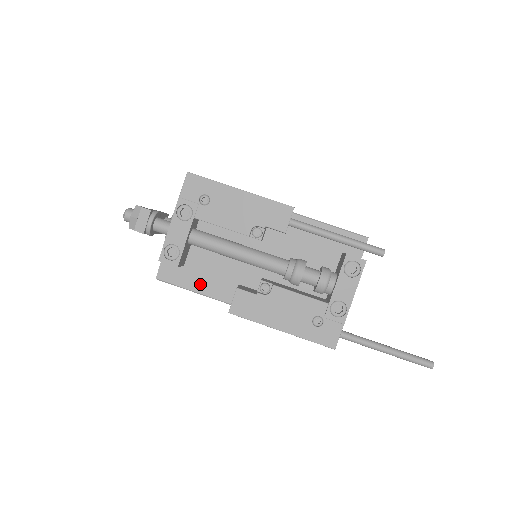
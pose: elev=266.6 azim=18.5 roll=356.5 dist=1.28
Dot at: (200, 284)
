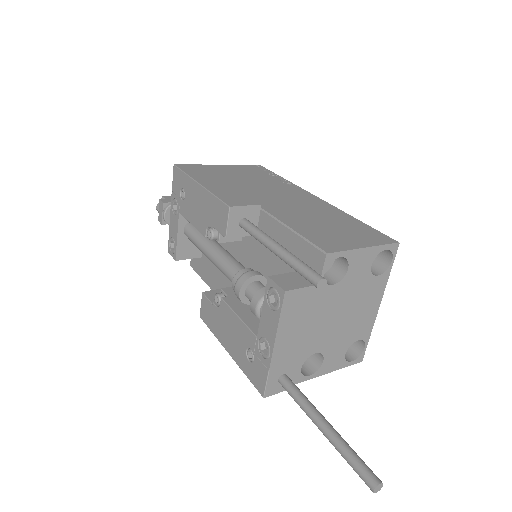
Dot at: (210, 279)
